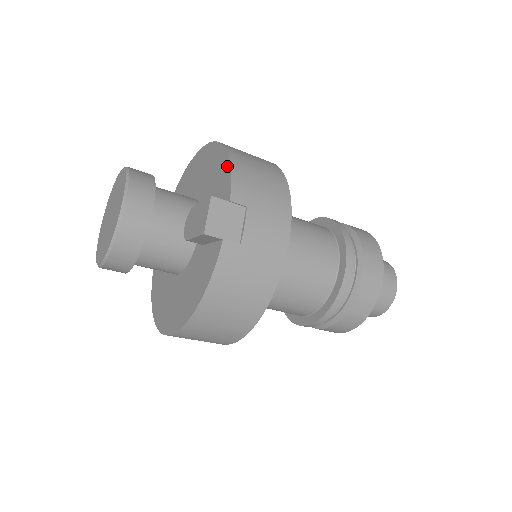
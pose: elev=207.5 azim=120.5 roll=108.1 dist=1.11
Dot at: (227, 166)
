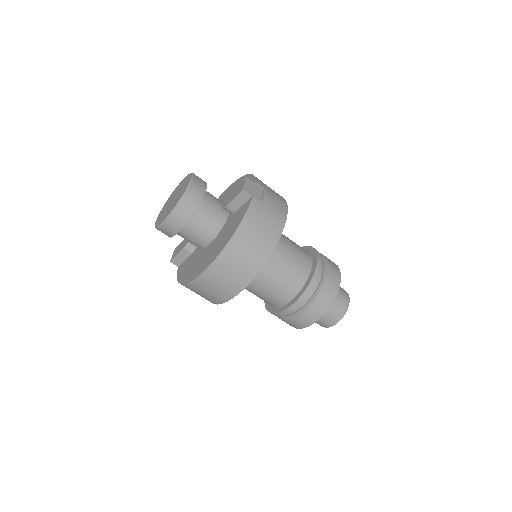
Dot at: (250, 176)
